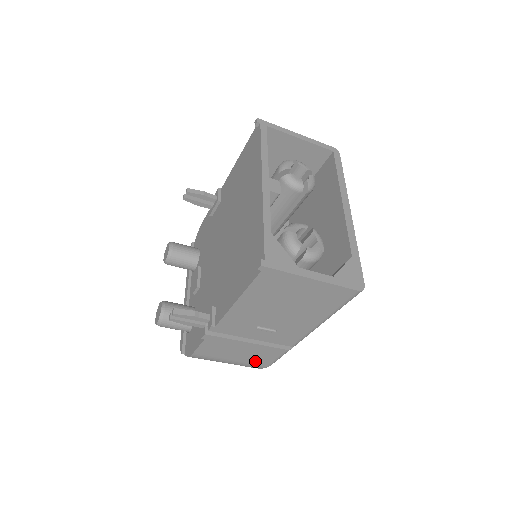
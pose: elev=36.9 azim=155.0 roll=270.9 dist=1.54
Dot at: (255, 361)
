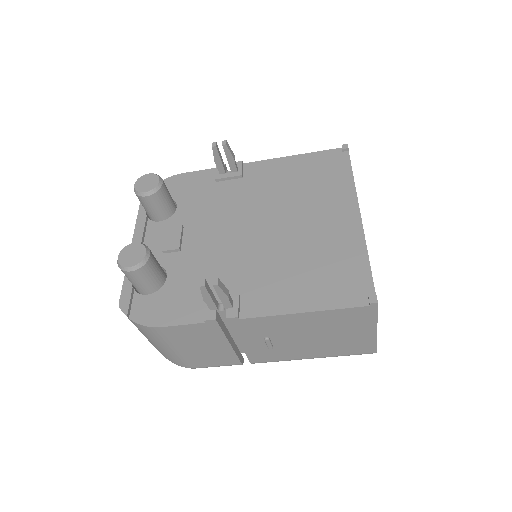
Dot at: (196, 359)
